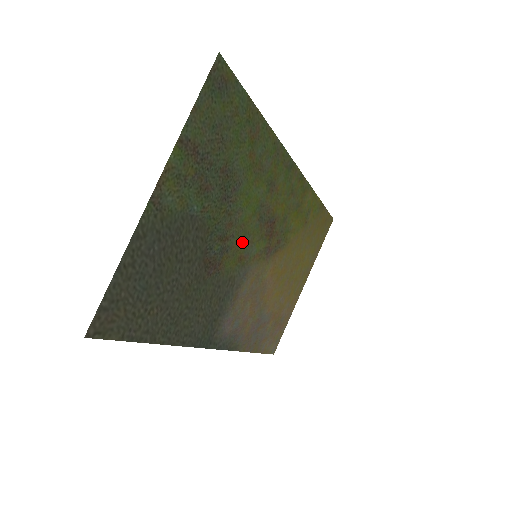
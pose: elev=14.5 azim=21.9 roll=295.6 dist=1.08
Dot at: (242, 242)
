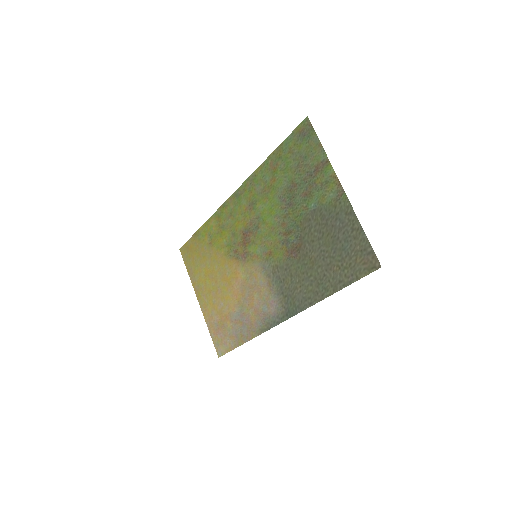
Dot at: (270, 241)
